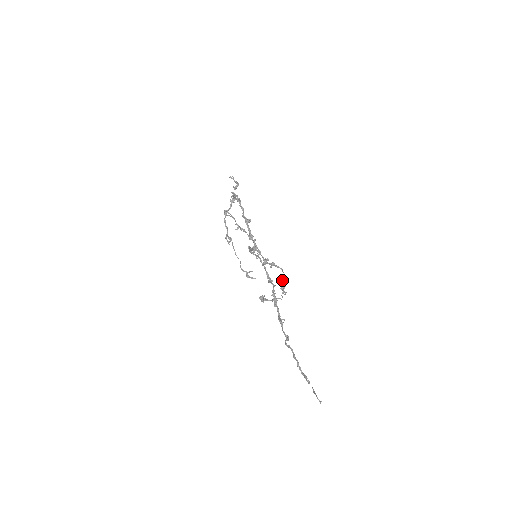
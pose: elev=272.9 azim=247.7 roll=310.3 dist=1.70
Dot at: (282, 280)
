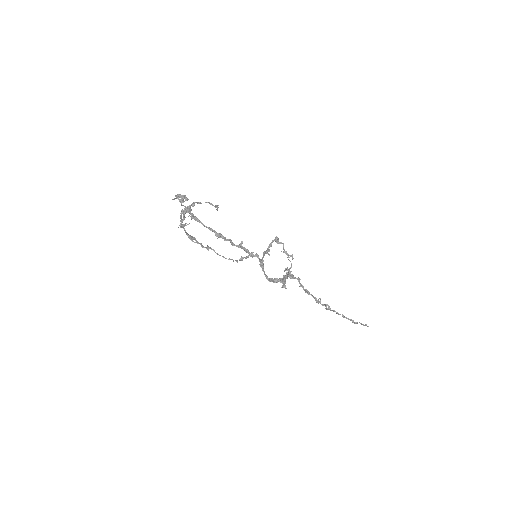
Dot at: (277, 241)
